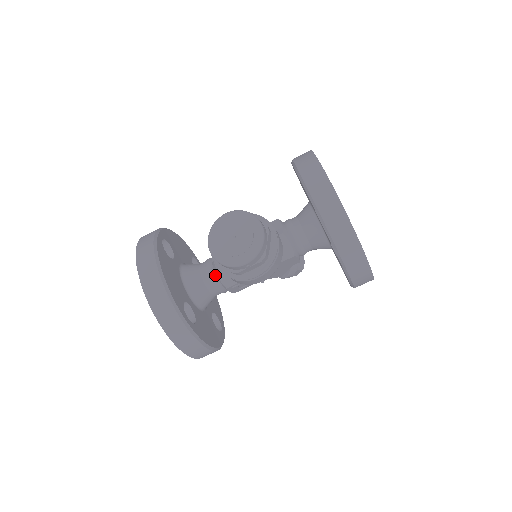
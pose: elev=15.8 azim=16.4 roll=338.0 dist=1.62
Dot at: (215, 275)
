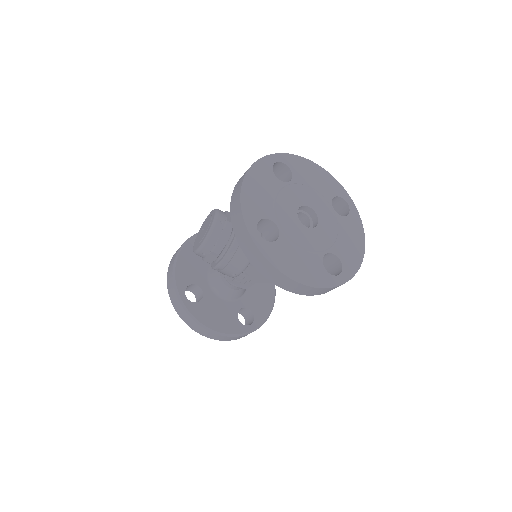
Dot at: occluded
